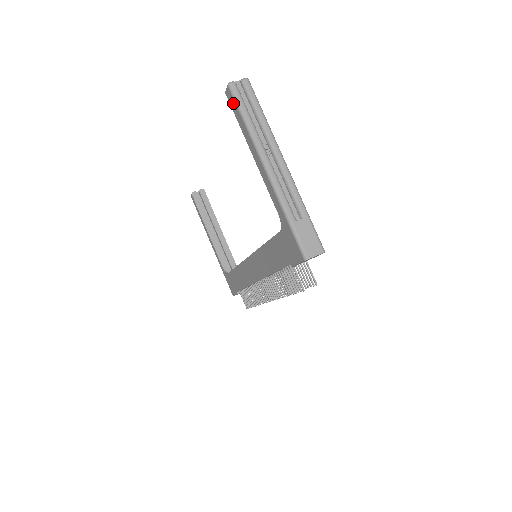
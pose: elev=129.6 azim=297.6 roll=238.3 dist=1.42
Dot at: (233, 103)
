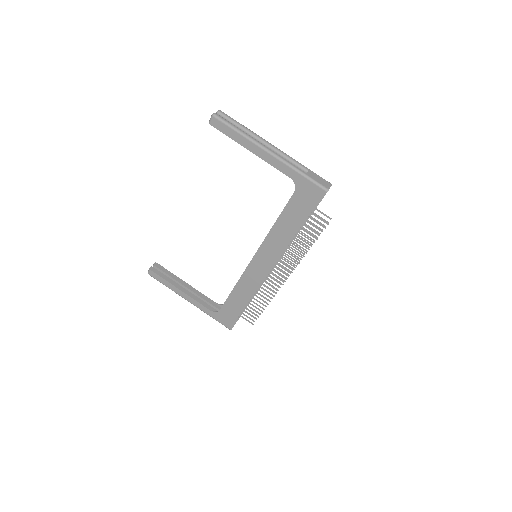
Dot at: (221, 126)
